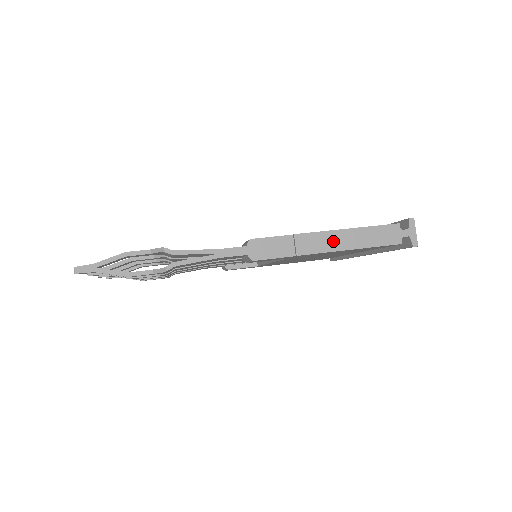
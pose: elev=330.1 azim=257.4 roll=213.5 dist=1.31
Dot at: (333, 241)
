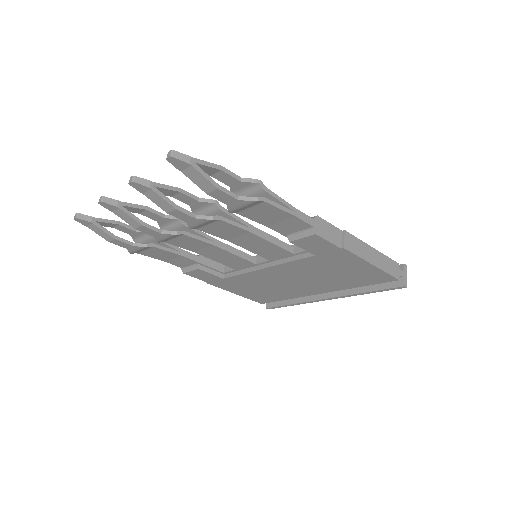
Dot at: (365, 251)
